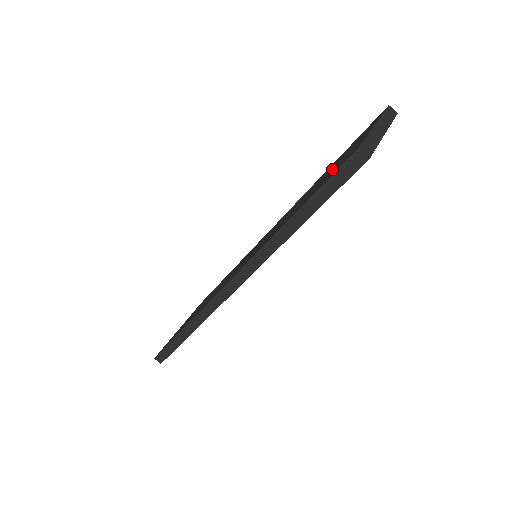
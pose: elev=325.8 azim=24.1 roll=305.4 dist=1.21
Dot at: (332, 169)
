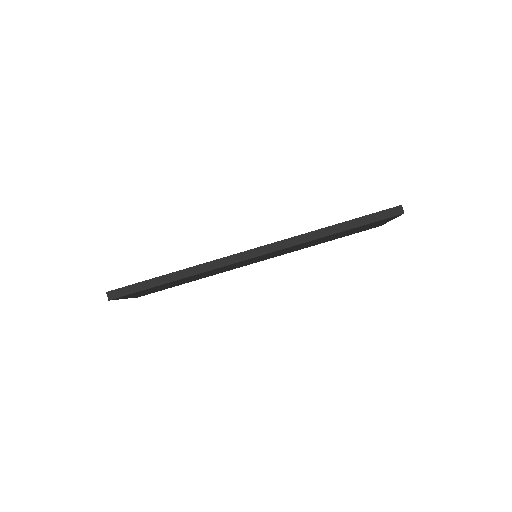
Dot at: occluded
